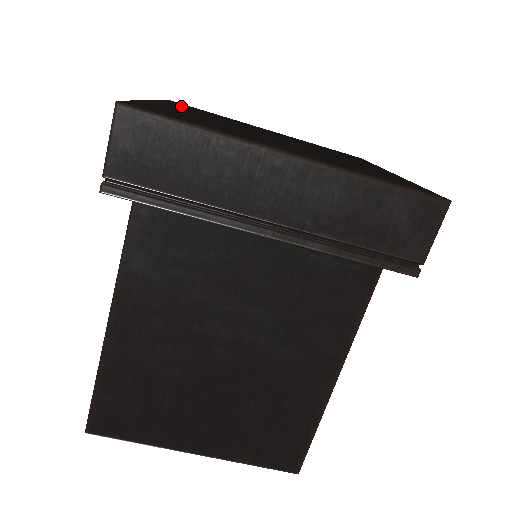
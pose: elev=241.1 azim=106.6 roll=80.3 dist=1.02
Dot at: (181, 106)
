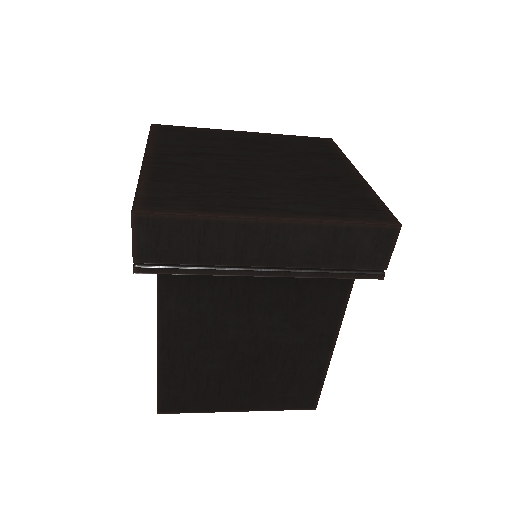
Dot at: (167, 141)
